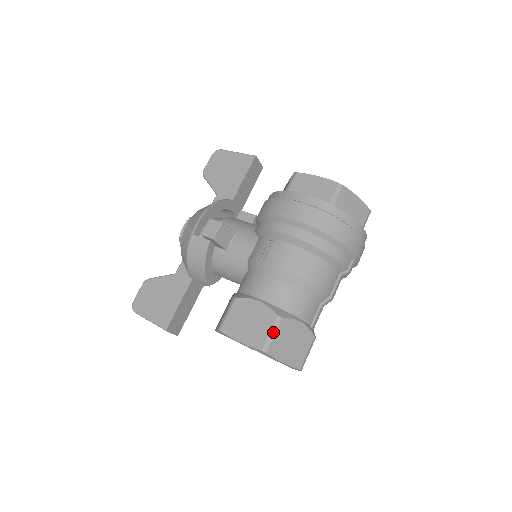
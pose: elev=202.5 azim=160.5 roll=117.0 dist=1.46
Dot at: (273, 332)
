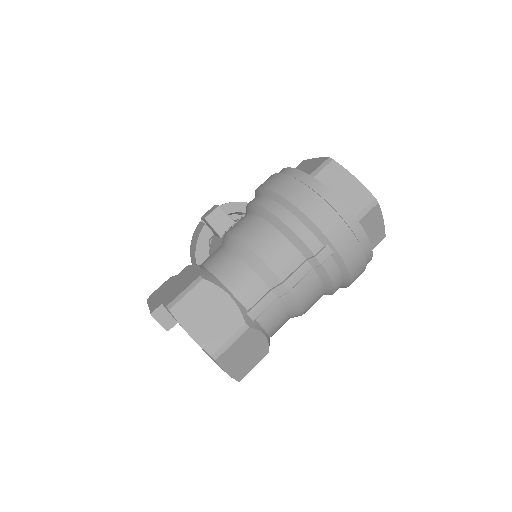
Dot at: (187, 291)
